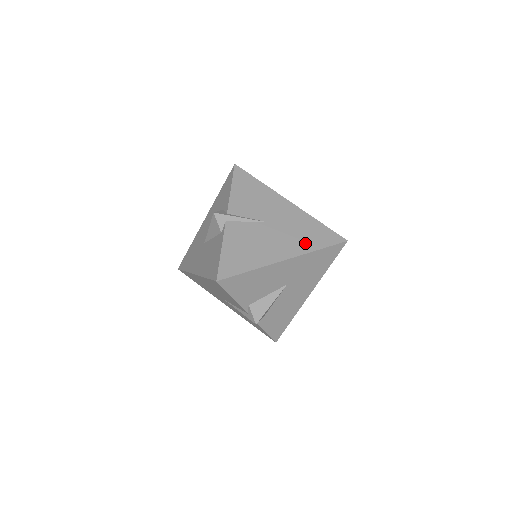
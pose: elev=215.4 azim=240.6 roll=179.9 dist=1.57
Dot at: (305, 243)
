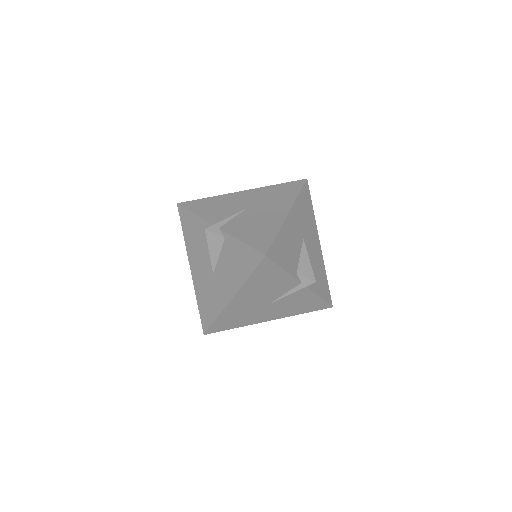
Dot at: (286, 198)
